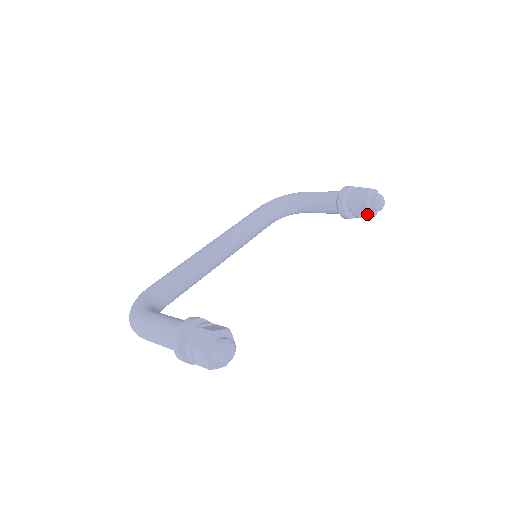
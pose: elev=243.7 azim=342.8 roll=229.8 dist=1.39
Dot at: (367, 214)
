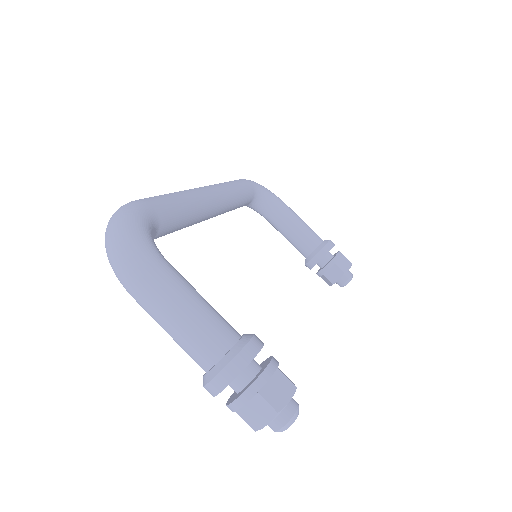
Dot at: (334, 283)
